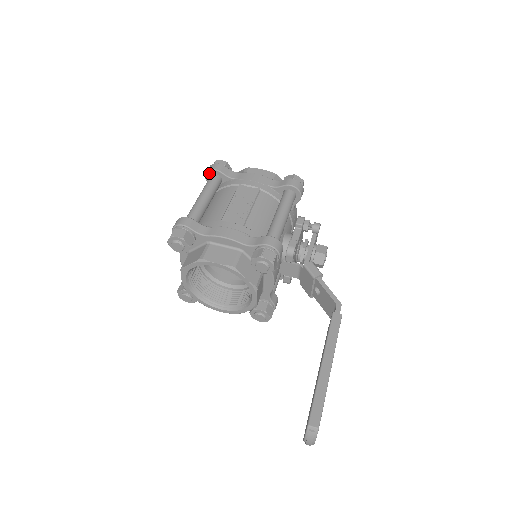
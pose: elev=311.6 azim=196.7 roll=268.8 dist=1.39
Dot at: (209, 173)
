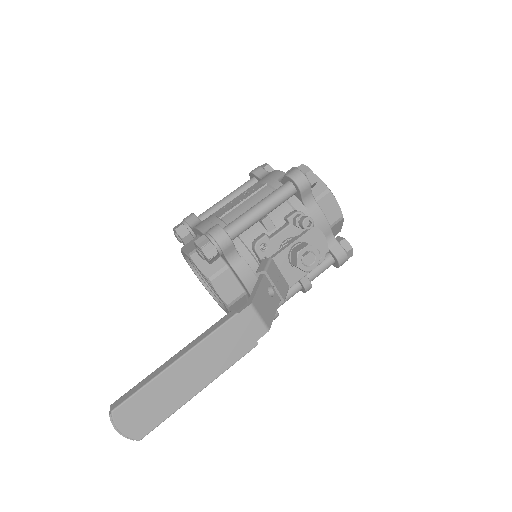
Dot at: (251, 177)
